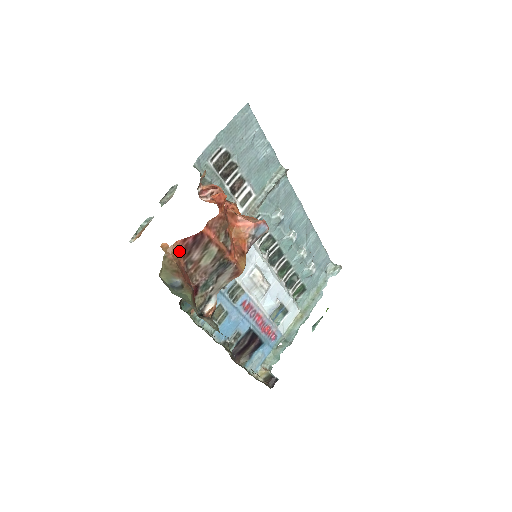
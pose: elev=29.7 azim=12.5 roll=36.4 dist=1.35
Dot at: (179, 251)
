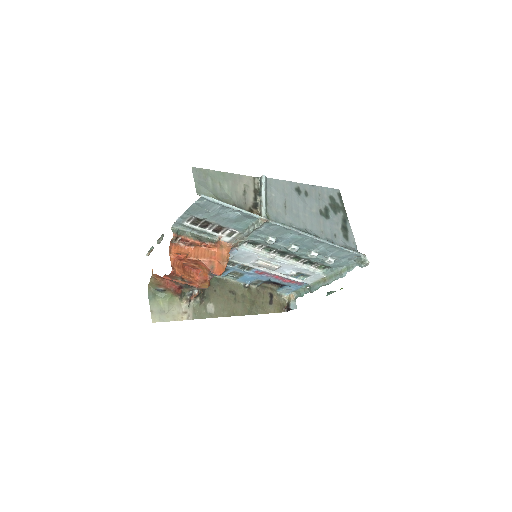
Dot at: (159, 277)
